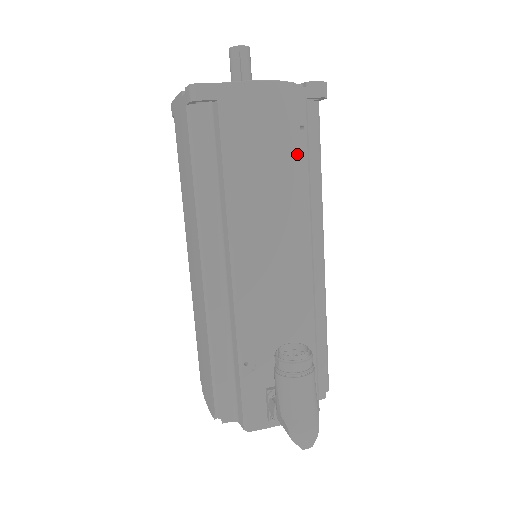
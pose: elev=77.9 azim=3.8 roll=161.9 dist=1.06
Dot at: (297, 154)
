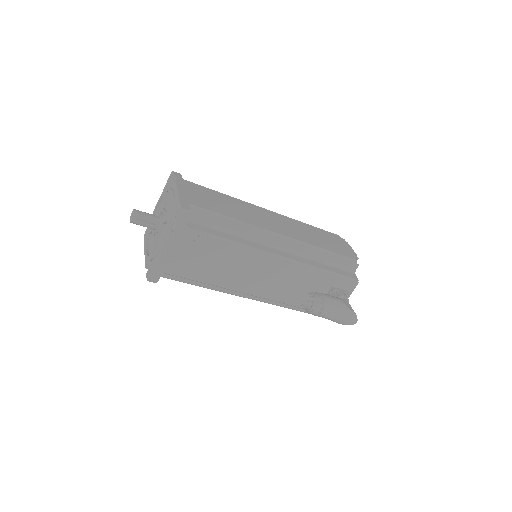
Dot at: (213, 245)
